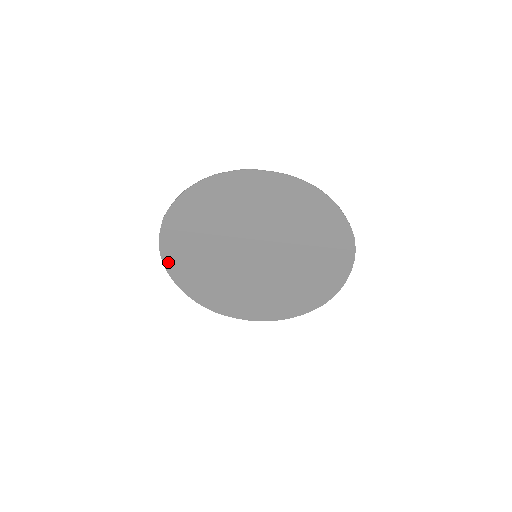
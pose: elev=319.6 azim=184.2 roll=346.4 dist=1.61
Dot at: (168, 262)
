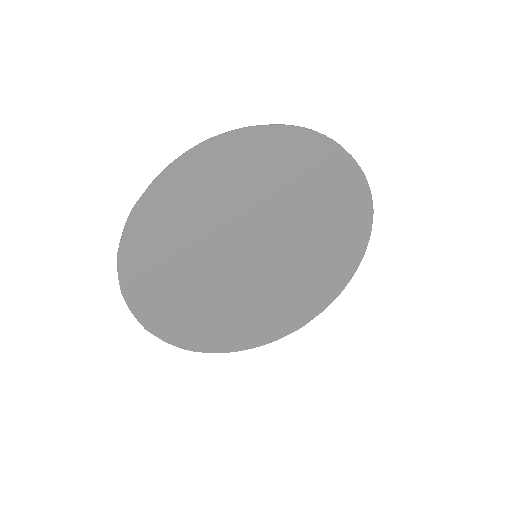
Dot at: (205, 347)
